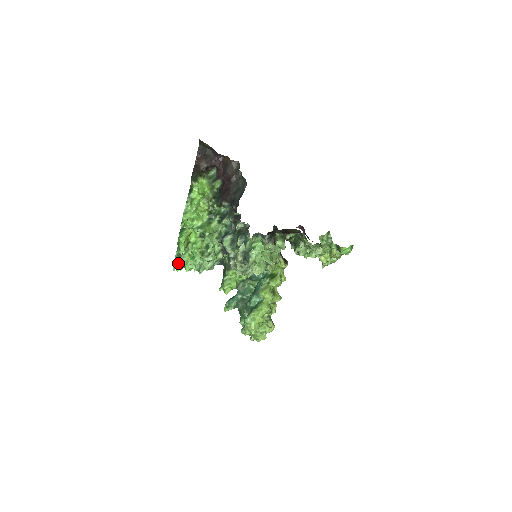
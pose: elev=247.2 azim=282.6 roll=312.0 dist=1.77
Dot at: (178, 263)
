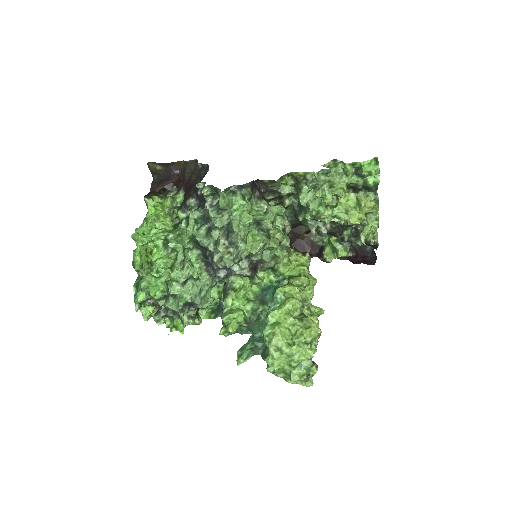
Dot at: (138, 290)
